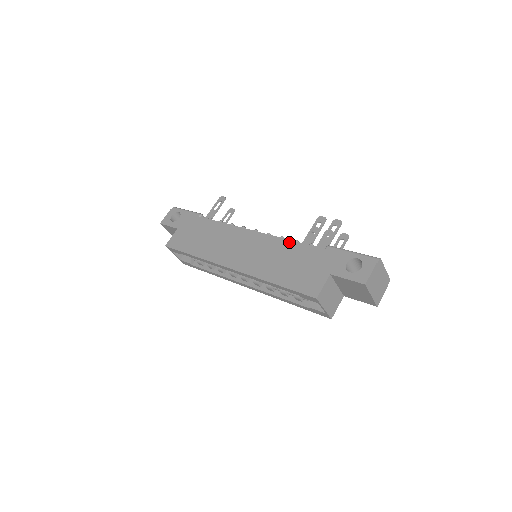
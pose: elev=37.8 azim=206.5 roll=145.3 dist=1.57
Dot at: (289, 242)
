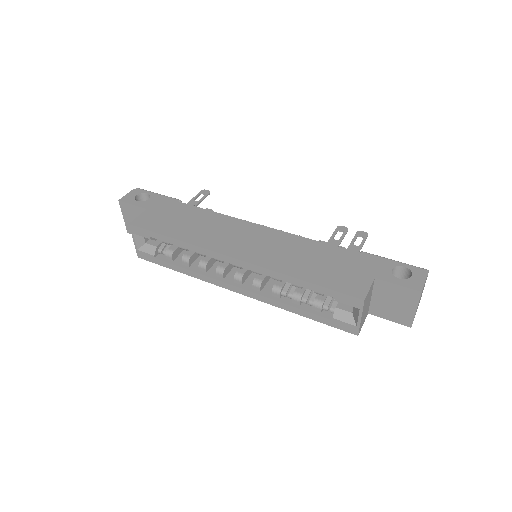
Dot at: (312, 241)
